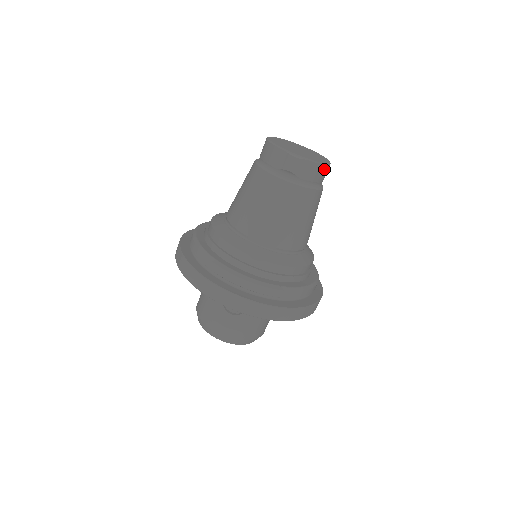
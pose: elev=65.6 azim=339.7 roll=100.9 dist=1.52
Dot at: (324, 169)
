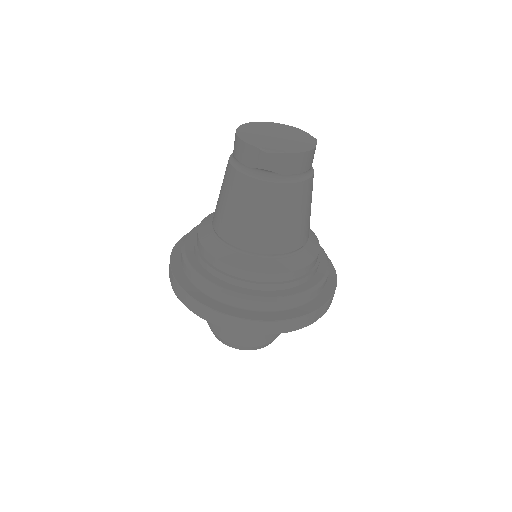
Dot at: (308, 156)
